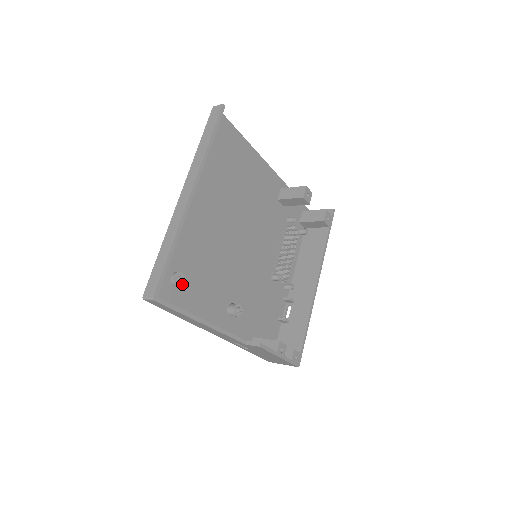
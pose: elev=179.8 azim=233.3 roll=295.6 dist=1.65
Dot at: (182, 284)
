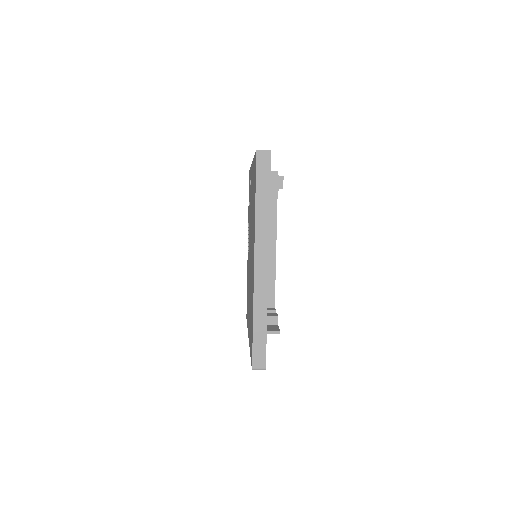
Dot at: occluded
